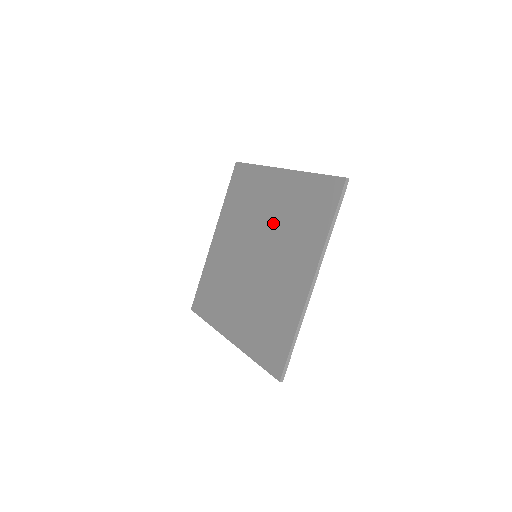
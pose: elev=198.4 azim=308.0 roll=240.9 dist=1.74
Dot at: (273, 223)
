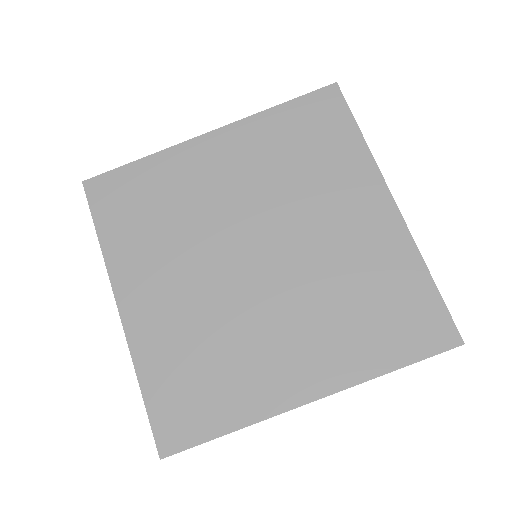
Dot at: (321, 253)
